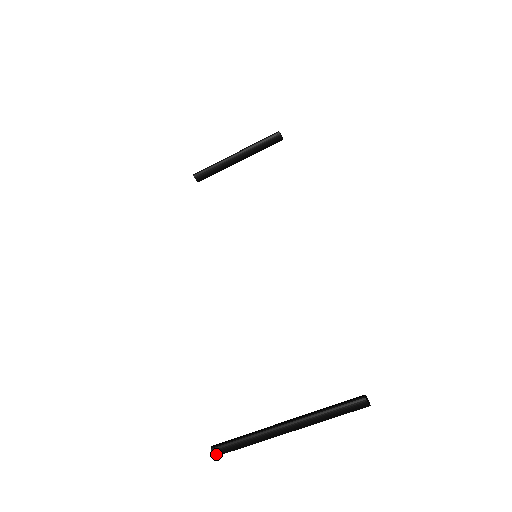
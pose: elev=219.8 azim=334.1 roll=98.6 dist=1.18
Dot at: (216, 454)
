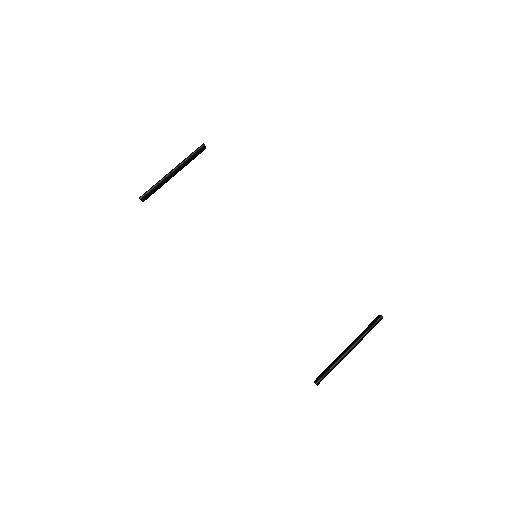
Dot at: occluded
